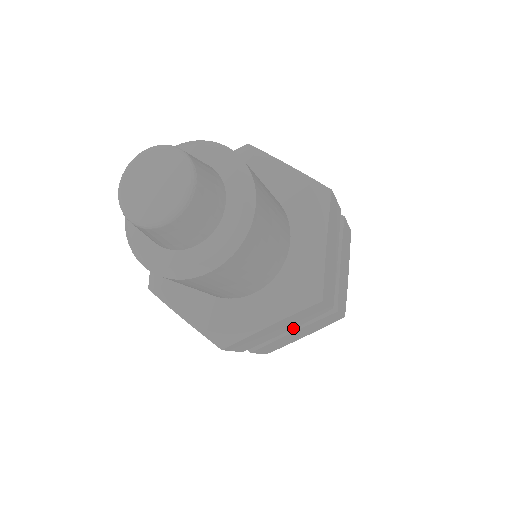
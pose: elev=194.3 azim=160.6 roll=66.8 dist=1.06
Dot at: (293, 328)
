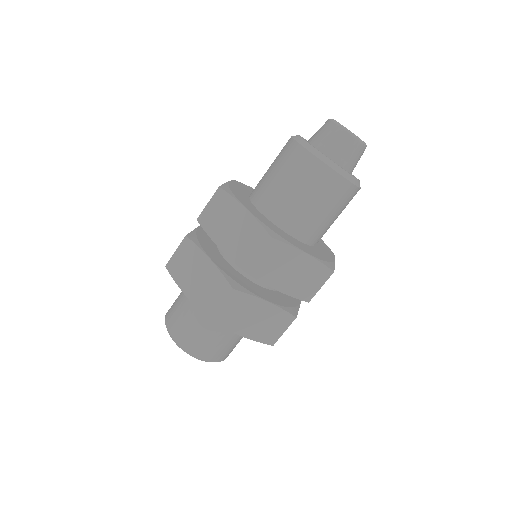
Dot at: occluded
